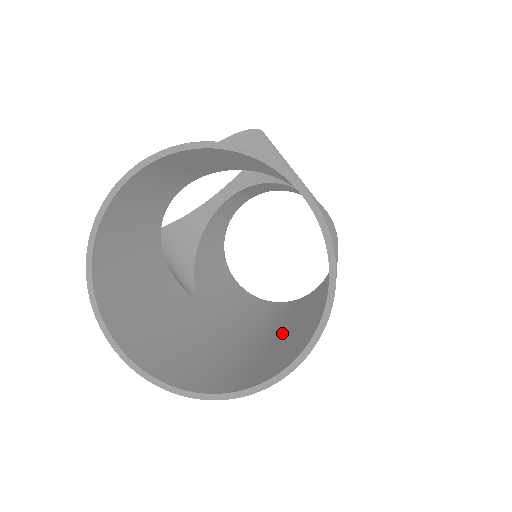
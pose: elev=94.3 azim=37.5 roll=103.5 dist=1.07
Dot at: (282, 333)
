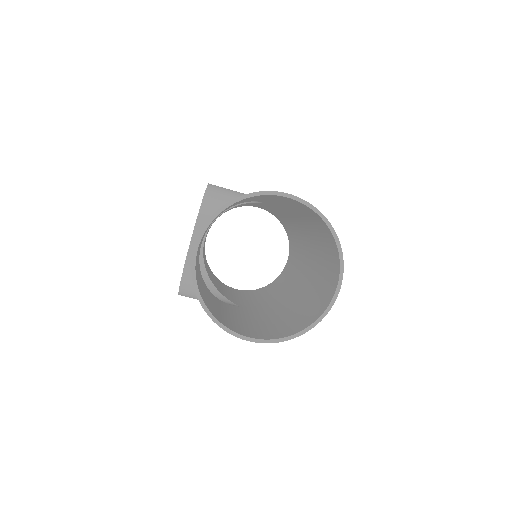
Dot at: (305, 284)
